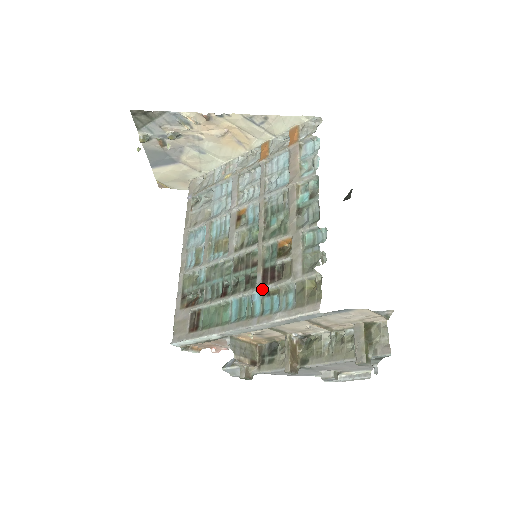
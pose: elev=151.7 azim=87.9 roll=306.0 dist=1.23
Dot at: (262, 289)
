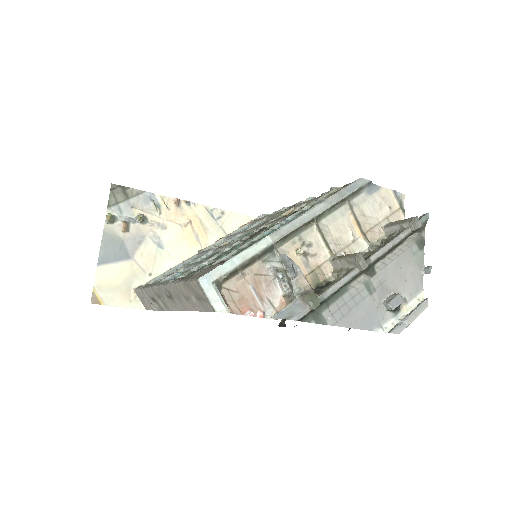
Dot at: (293, 214)
